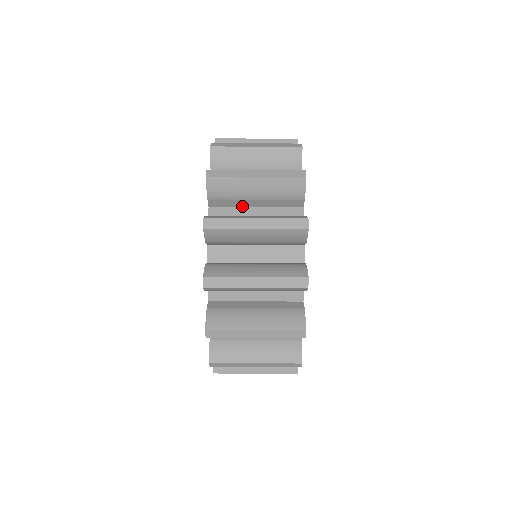
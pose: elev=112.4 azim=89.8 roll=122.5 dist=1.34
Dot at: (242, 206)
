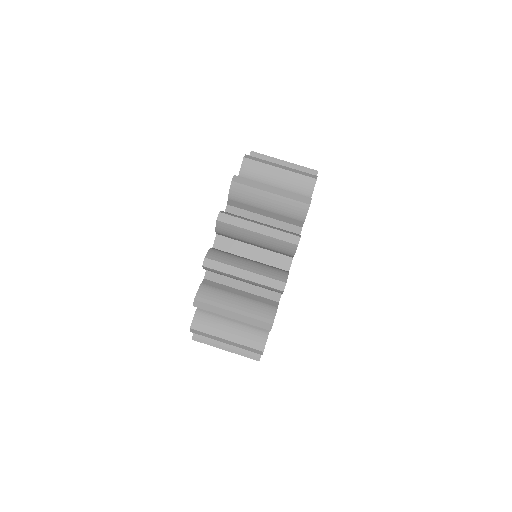
Dot at: (243, 242)
